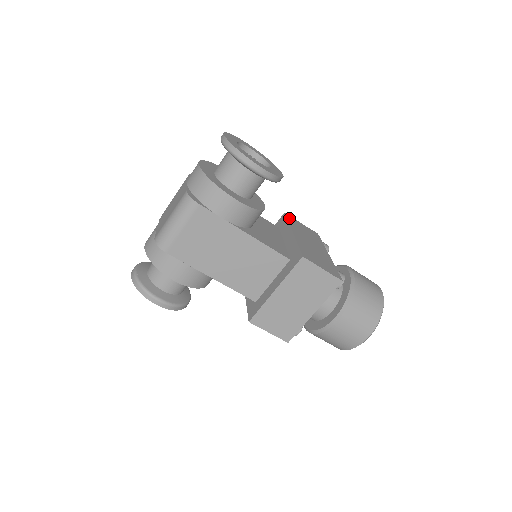
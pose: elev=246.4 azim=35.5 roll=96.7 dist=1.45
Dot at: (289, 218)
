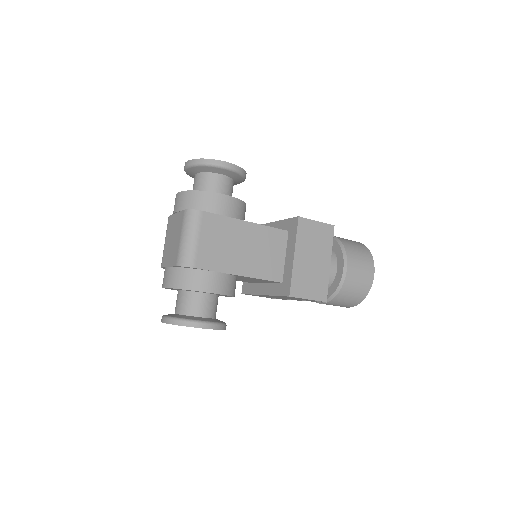
Dot at: occluded
